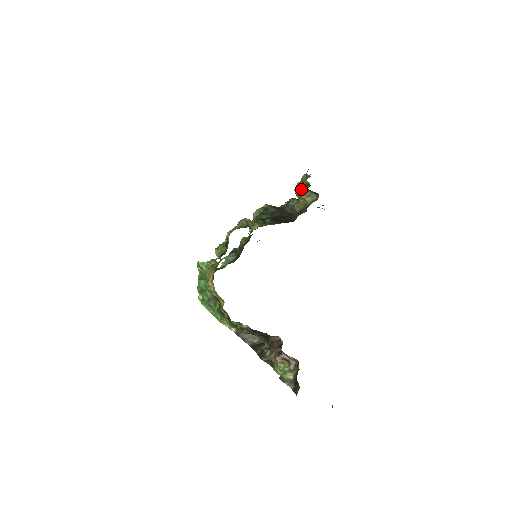
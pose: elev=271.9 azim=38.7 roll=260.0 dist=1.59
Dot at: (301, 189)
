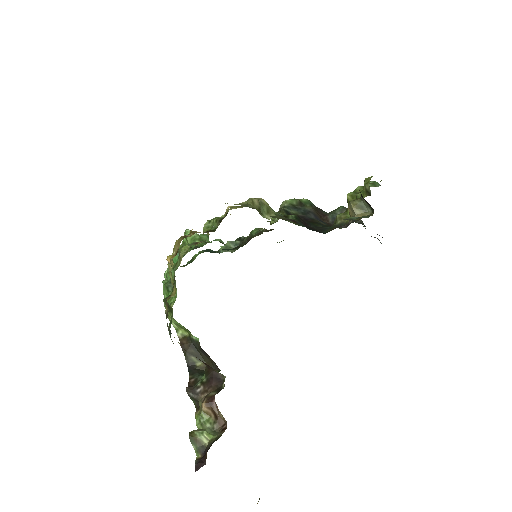
Dot at: (356, 195)
